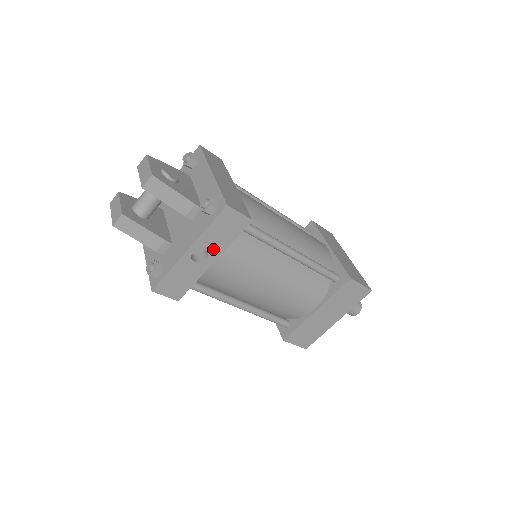
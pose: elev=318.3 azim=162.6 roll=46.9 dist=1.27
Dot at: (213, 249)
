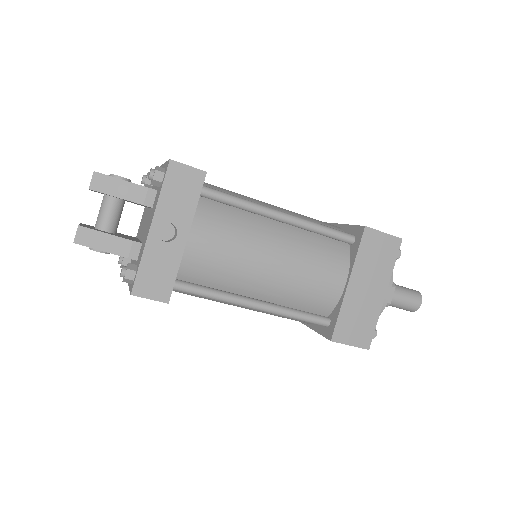
Dot at: (179, 220)
